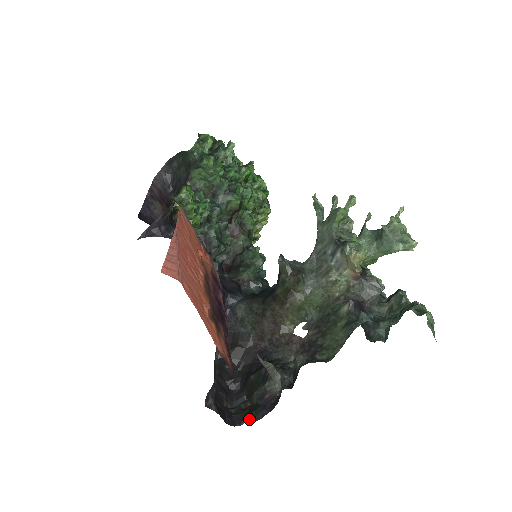
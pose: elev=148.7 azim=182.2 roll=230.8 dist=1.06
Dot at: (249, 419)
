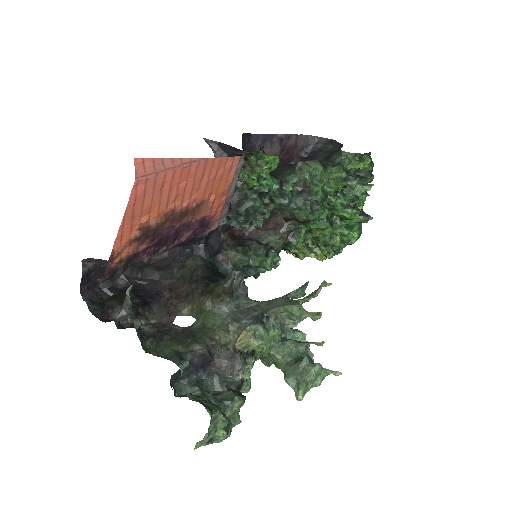
Dot at: (91, 305)
